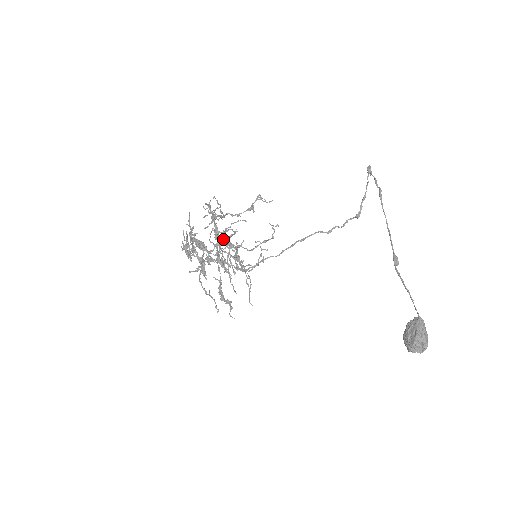
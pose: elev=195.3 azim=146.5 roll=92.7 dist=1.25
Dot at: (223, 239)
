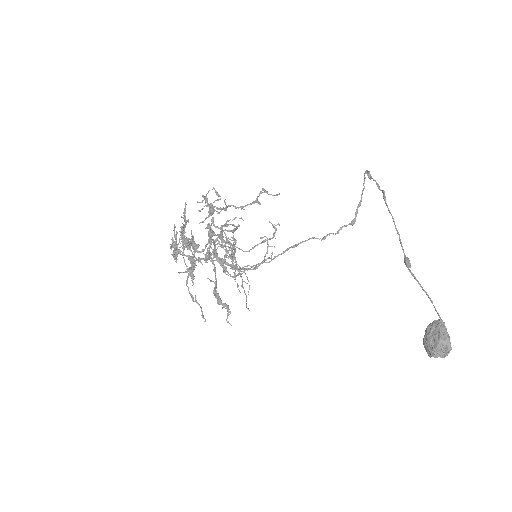
Dot at: occluded
